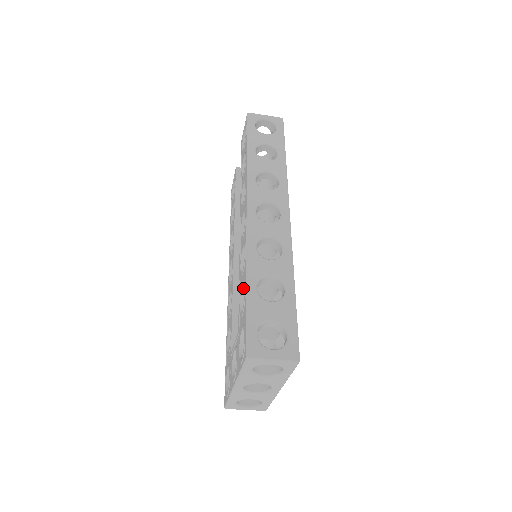
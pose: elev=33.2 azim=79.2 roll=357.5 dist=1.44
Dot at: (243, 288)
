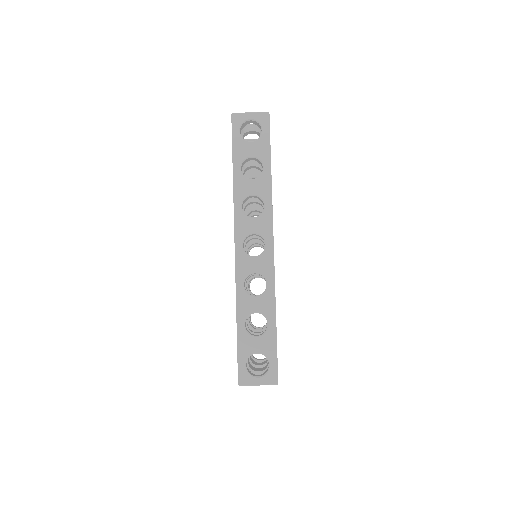
Dot at: occluded
